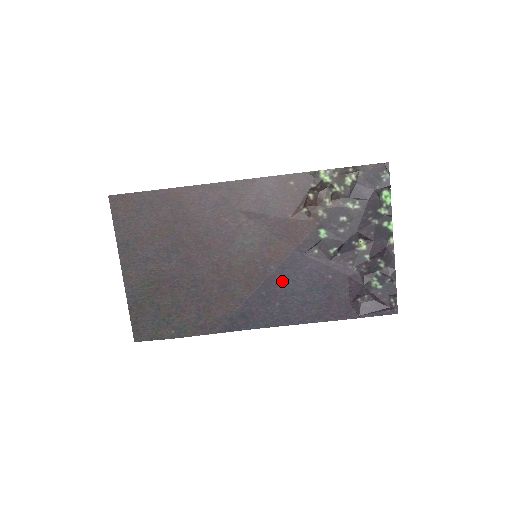
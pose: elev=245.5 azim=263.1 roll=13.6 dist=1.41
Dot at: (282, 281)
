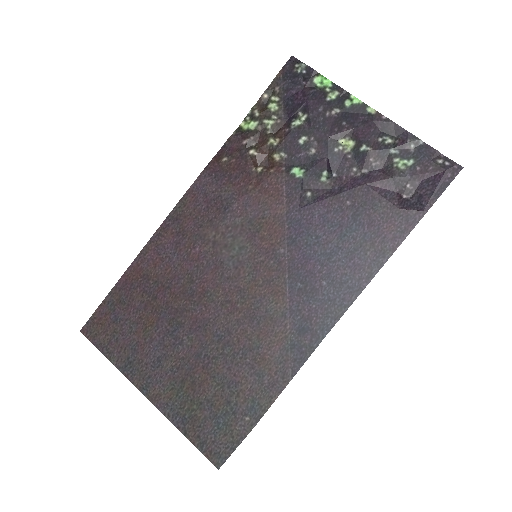
Dot at: (305, 255)
